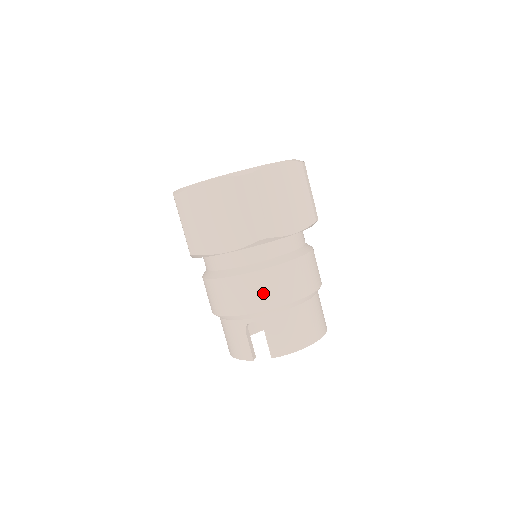
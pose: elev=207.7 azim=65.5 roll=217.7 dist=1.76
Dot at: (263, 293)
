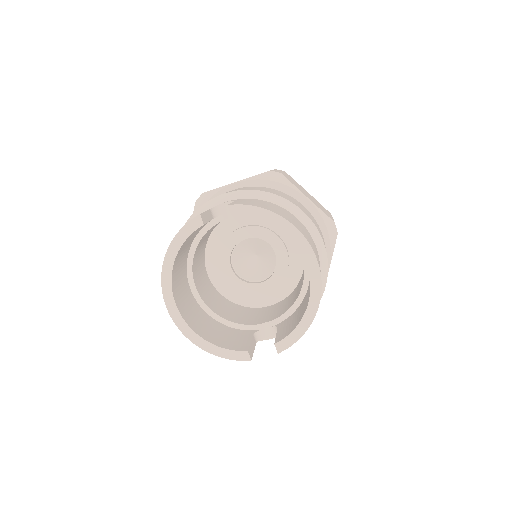
Dot at: (253, 188)
